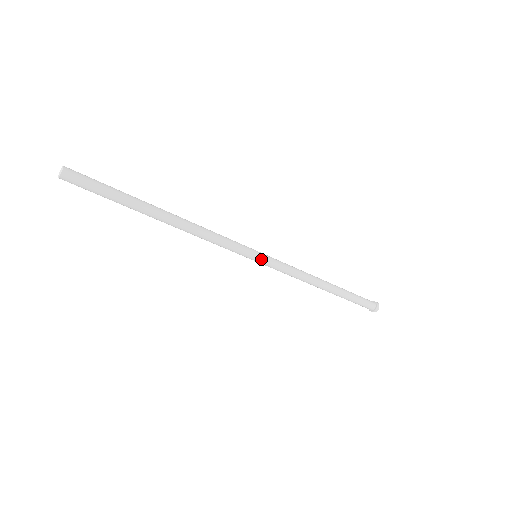
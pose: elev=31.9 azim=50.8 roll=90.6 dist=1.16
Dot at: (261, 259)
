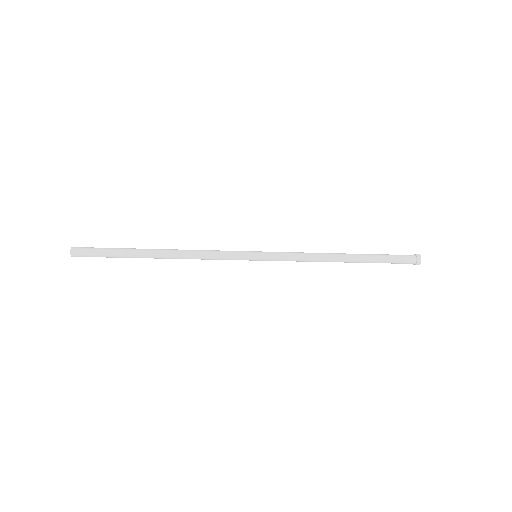
Dot at: (260, 260)
